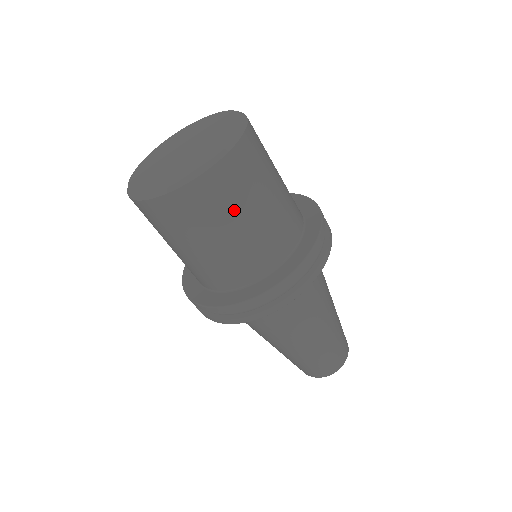
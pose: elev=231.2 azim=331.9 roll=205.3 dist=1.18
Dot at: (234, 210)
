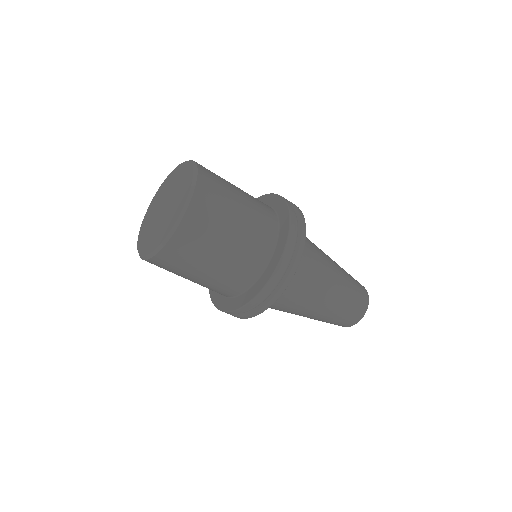
Dot at: (189, 269)
